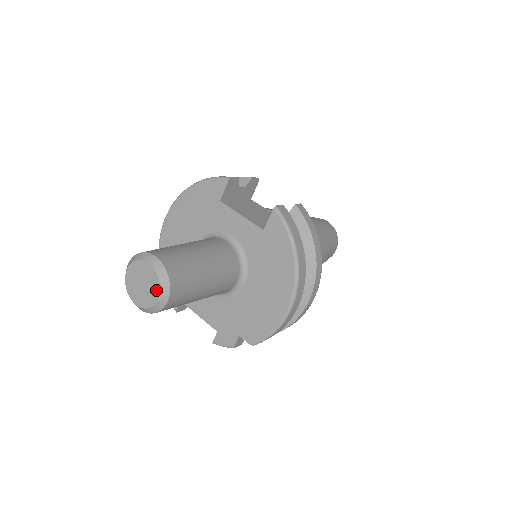
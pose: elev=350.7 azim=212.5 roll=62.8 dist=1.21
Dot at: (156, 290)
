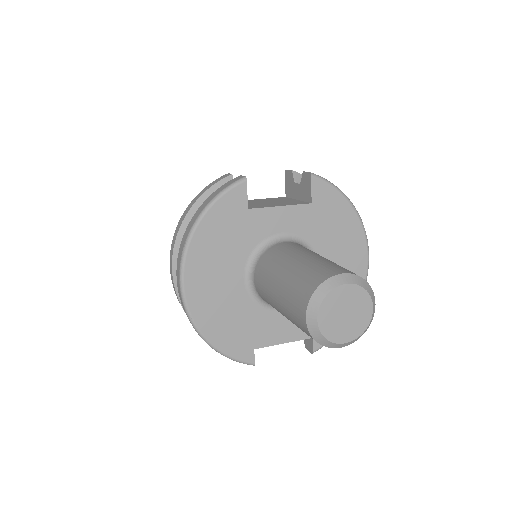
Dot at: (367, 304)
